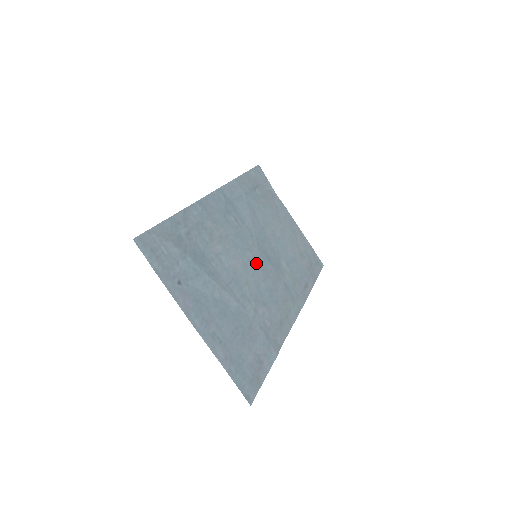
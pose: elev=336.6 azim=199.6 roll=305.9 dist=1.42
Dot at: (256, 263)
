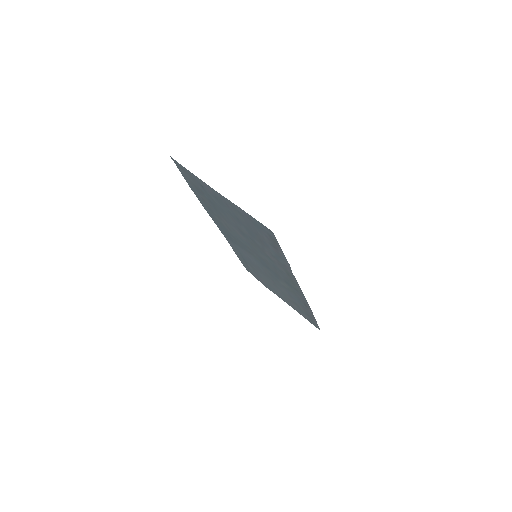
Dot at: (257, 254)
